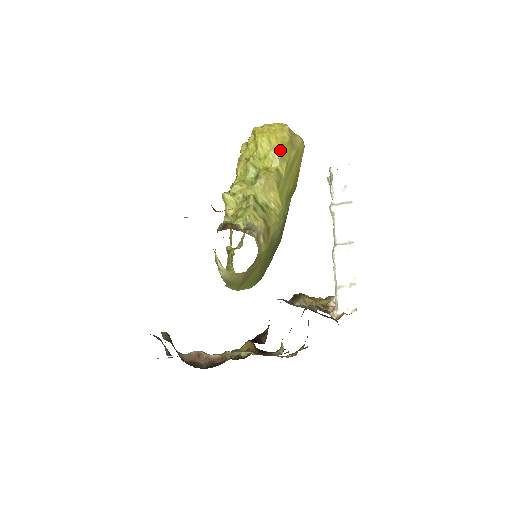
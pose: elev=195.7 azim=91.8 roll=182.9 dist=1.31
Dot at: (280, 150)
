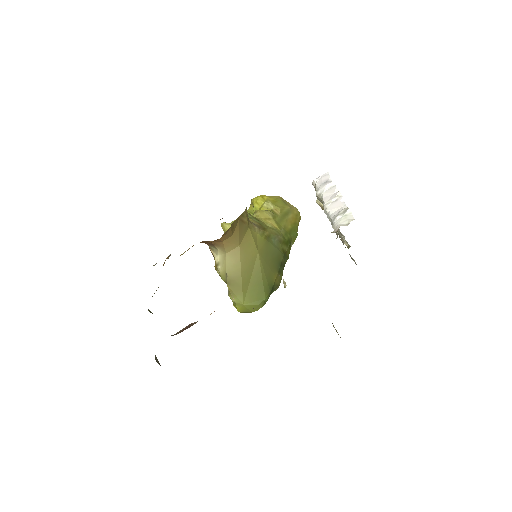
Dot at: (273, 201)
